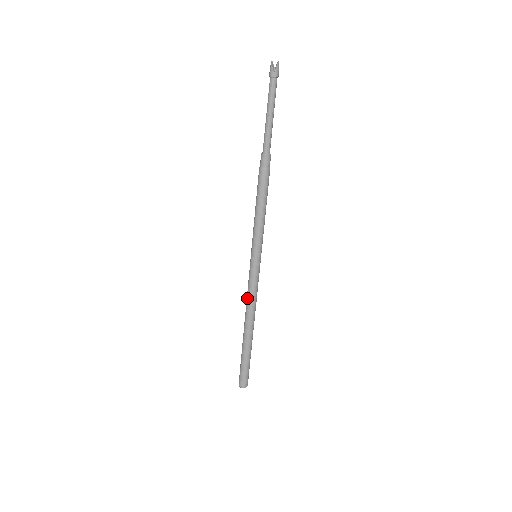
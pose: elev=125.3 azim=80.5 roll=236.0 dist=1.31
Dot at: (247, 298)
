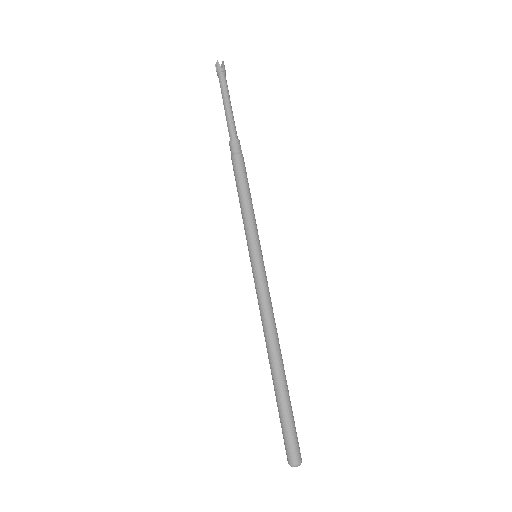
Dot at: (263, 313)
